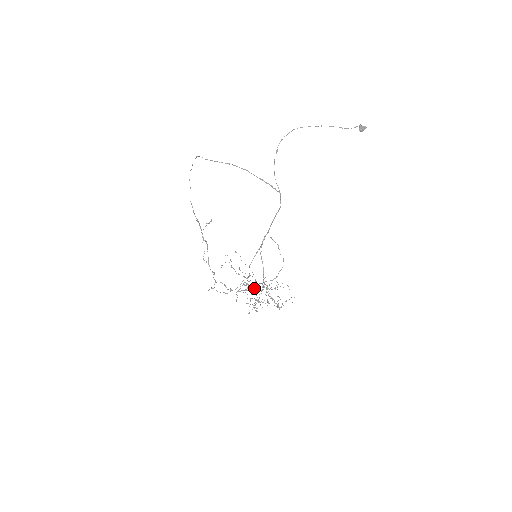
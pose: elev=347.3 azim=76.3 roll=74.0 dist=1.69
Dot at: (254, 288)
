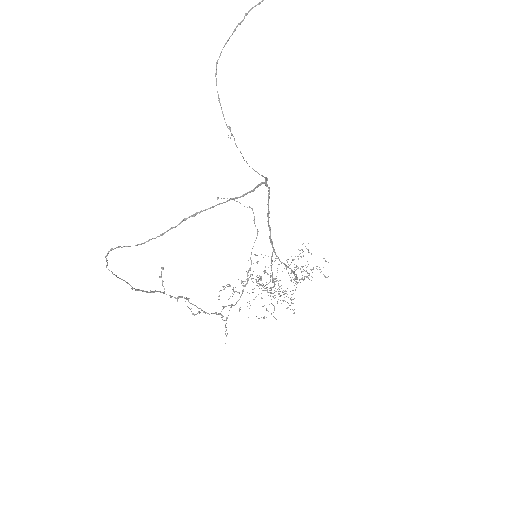
Dot at: (250, 269)
